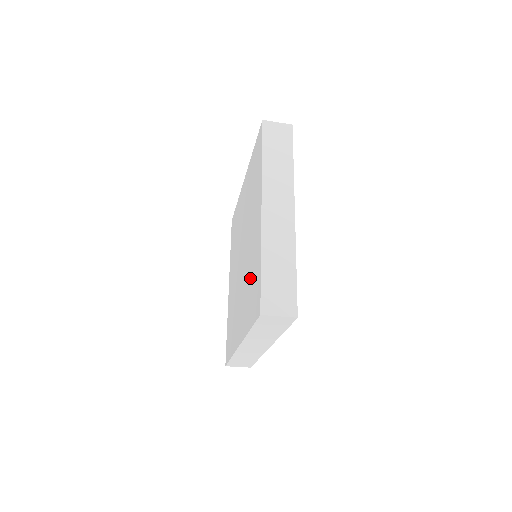
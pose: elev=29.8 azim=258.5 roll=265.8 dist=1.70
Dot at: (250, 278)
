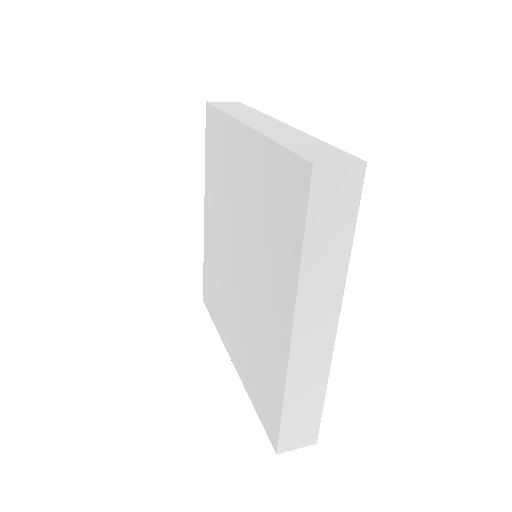
Dot at: (257, 353)
